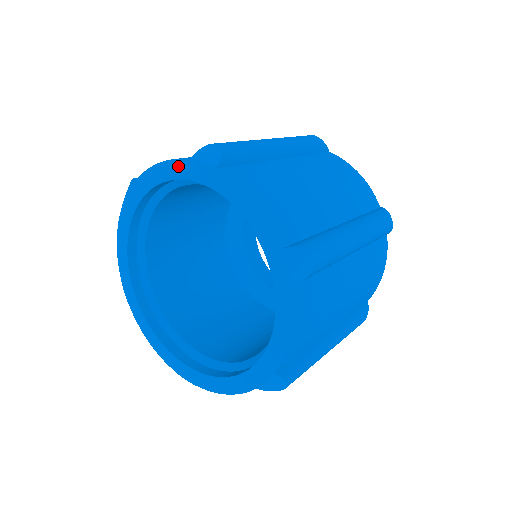
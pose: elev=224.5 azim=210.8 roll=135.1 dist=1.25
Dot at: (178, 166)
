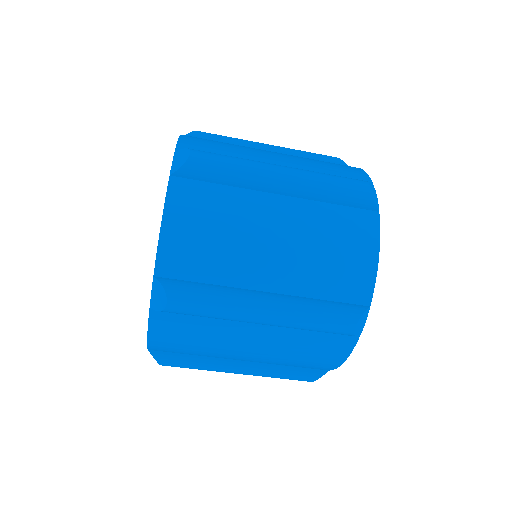
Dot at: occluded
